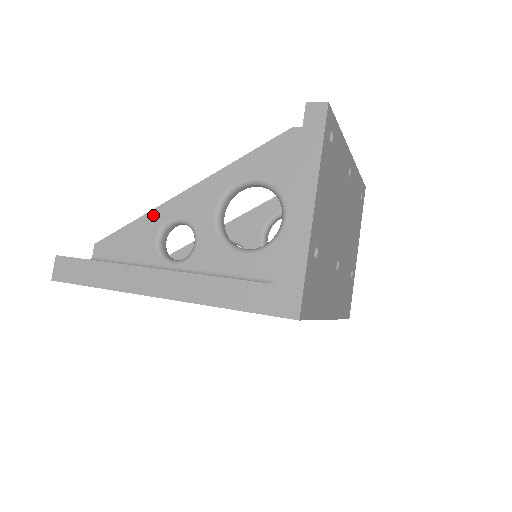
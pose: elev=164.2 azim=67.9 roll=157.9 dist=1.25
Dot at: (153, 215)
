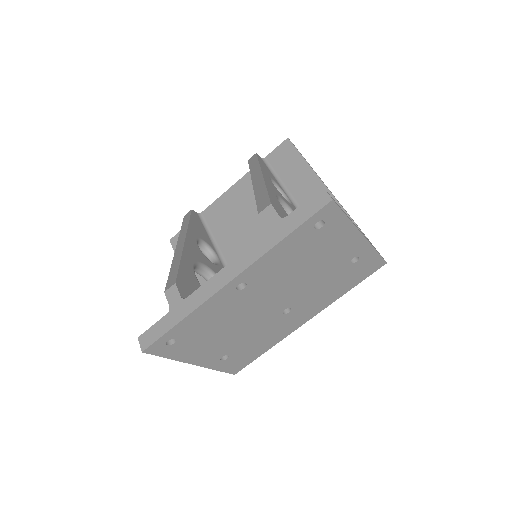
Dot at: occluded
